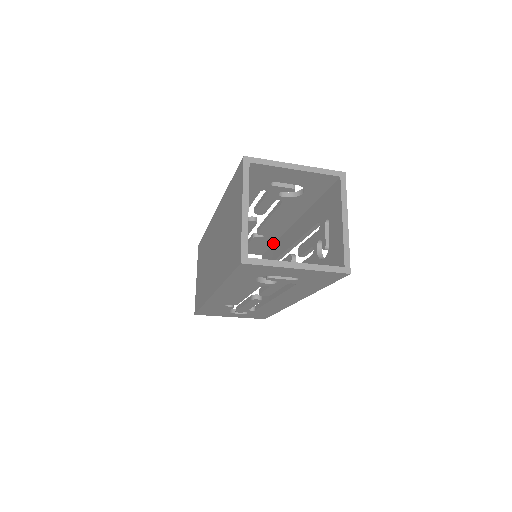
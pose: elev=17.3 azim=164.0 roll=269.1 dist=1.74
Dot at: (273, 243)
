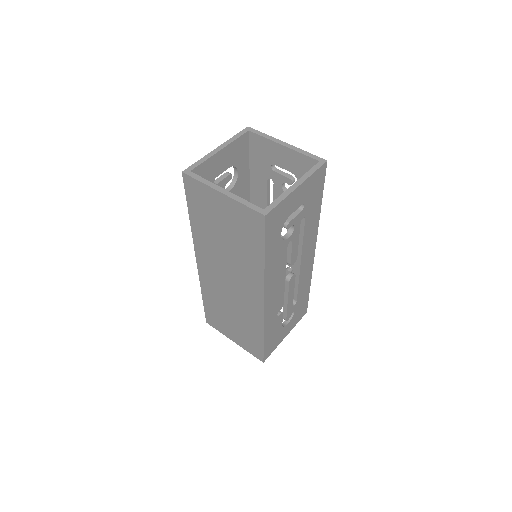
Dot at: occluded
